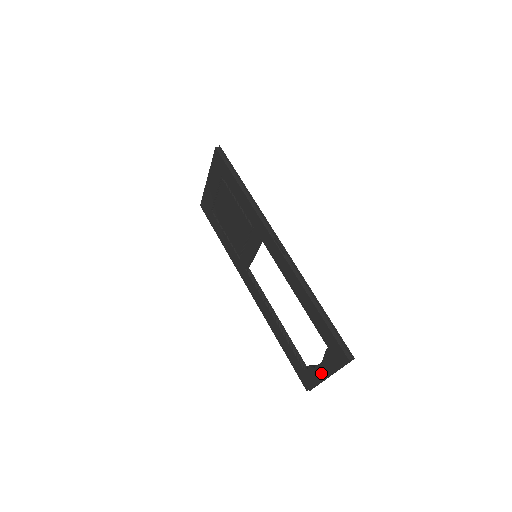
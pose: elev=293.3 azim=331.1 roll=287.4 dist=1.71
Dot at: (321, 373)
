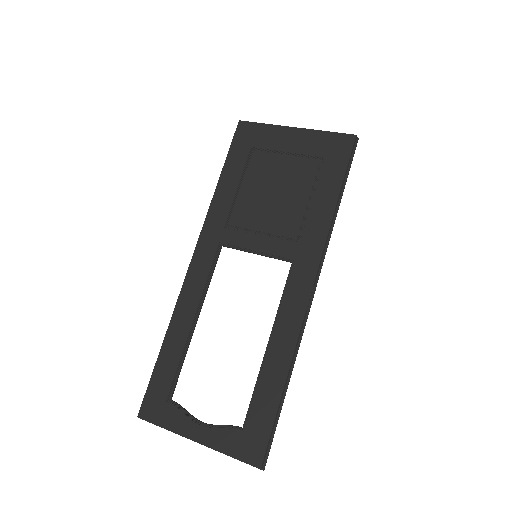
Dot at: (194, 432)
